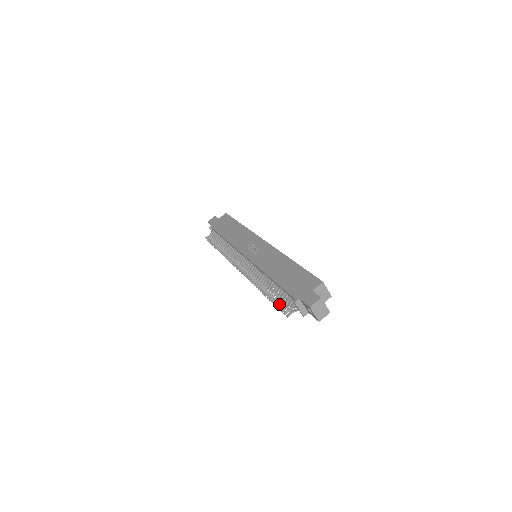
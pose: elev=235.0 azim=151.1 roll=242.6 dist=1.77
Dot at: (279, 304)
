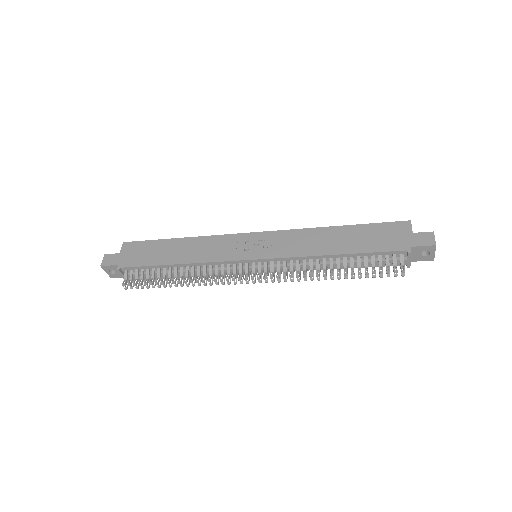
Dot at: (382, 270)
